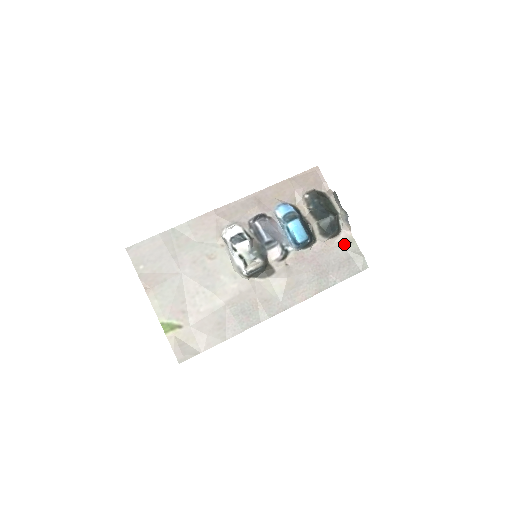
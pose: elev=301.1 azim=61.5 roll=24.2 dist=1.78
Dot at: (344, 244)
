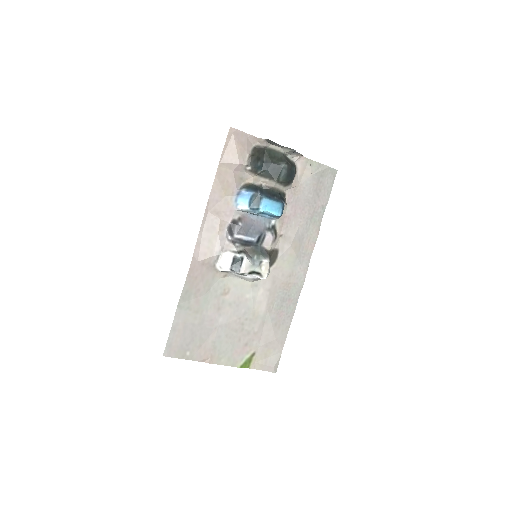
Dot at: (306, 172)
